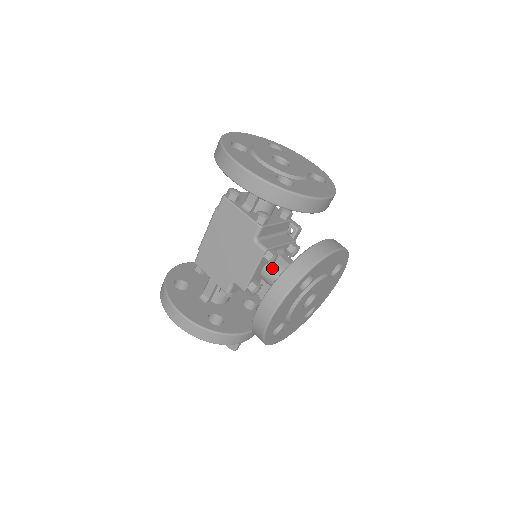
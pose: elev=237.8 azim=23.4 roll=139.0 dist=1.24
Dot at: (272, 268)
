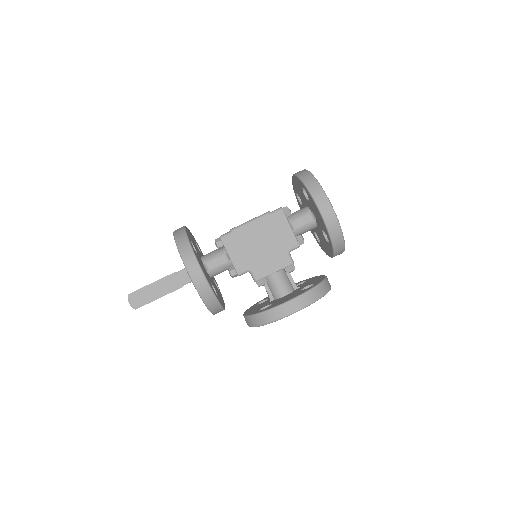
Dot at: (282, 275)
